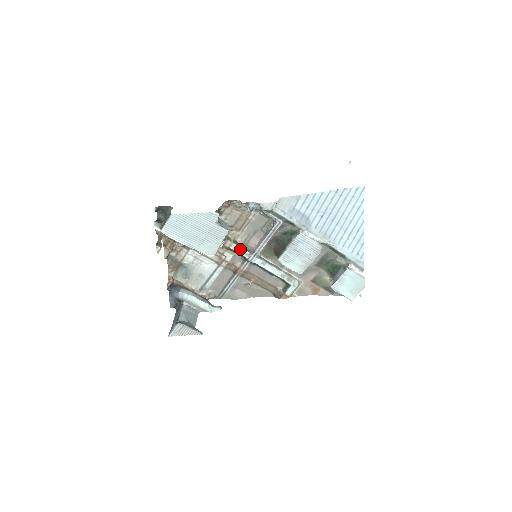
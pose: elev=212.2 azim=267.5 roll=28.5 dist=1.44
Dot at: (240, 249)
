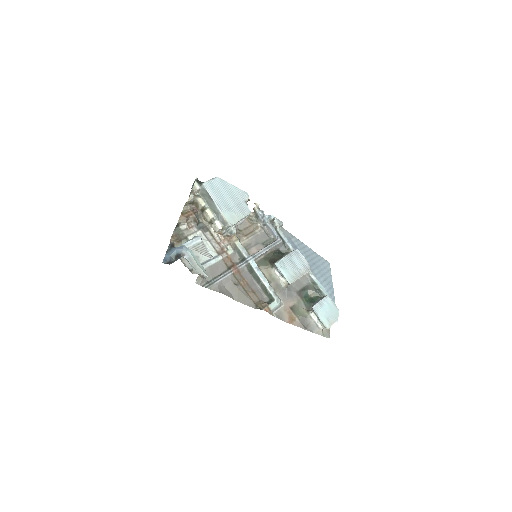
Dot at: (243, 248)
